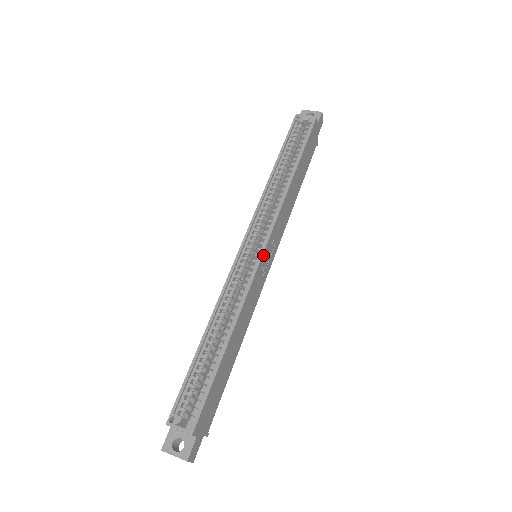
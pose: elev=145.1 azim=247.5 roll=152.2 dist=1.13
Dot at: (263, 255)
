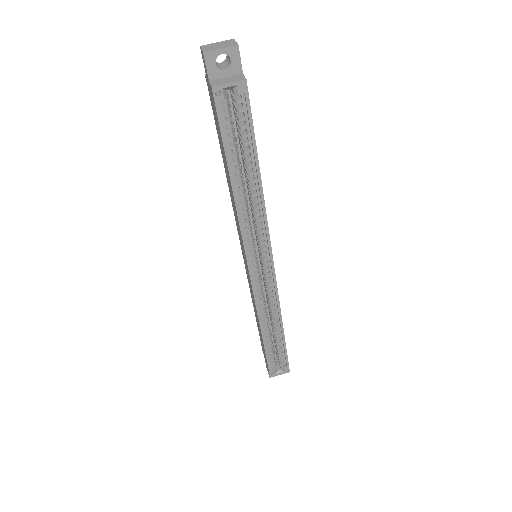
Dot at: (274, 268)
